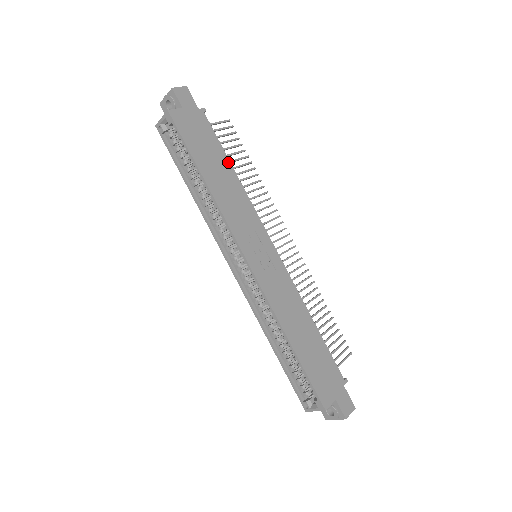
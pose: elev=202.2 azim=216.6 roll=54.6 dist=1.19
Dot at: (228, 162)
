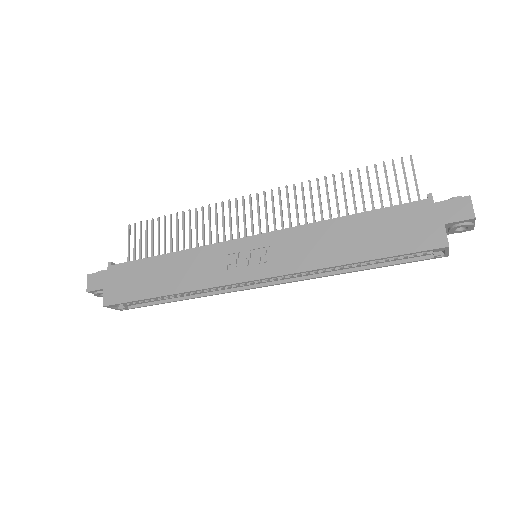
Dot at: (157, 258)
